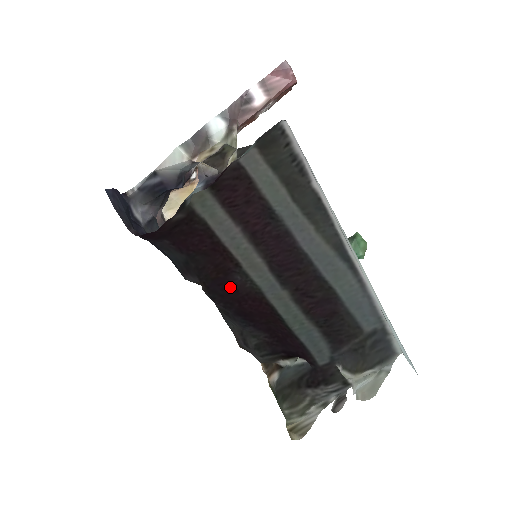
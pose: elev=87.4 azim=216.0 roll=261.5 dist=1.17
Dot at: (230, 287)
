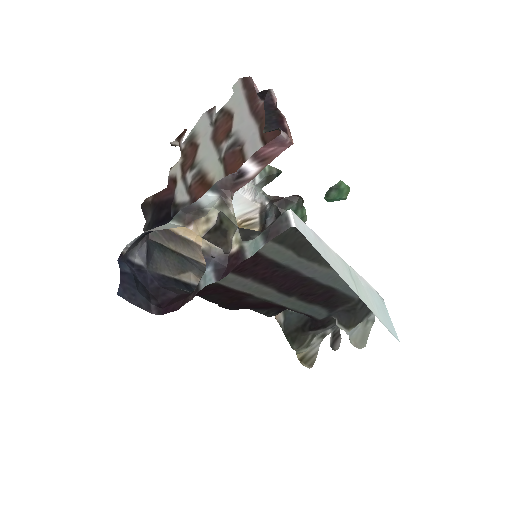
Dot at: (244, 303)
